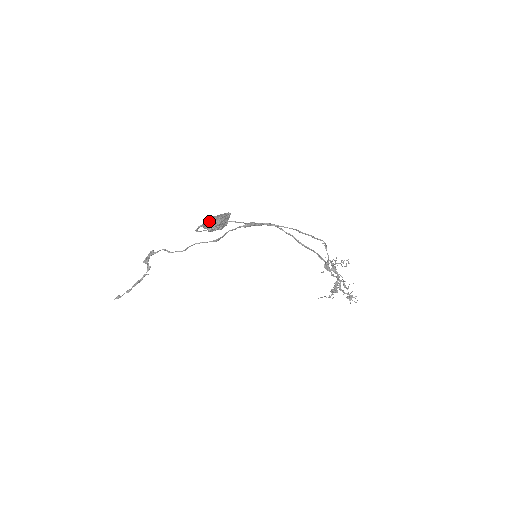
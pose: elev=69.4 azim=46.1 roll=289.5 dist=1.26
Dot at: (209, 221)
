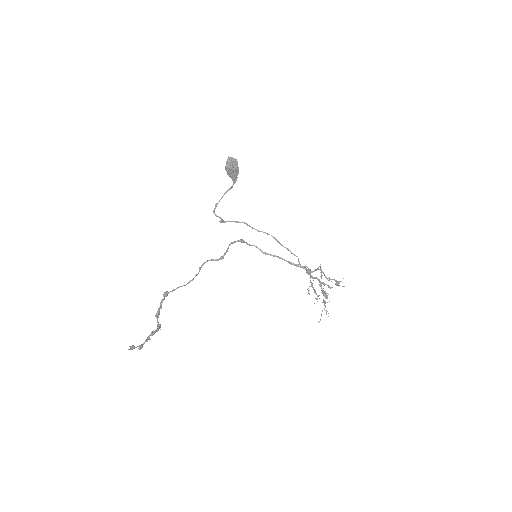
Dot at: (229, 160)
